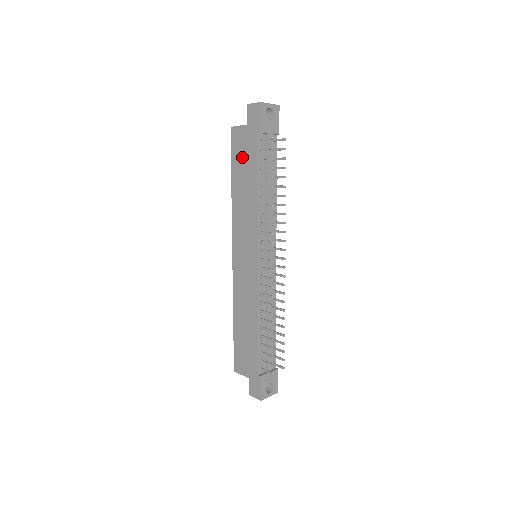
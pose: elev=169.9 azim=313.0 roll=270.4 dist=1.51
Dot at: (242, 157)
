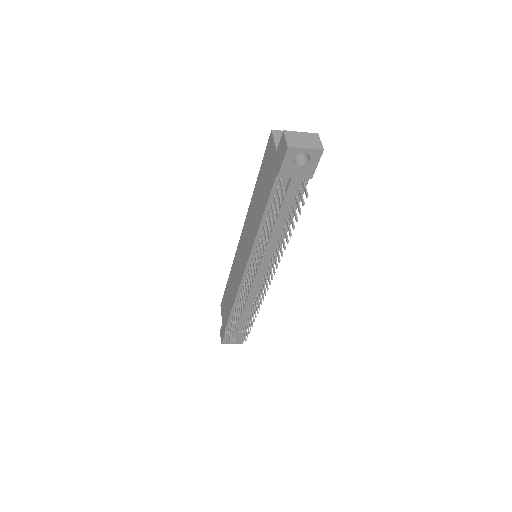
Dot at: (265, 175)
